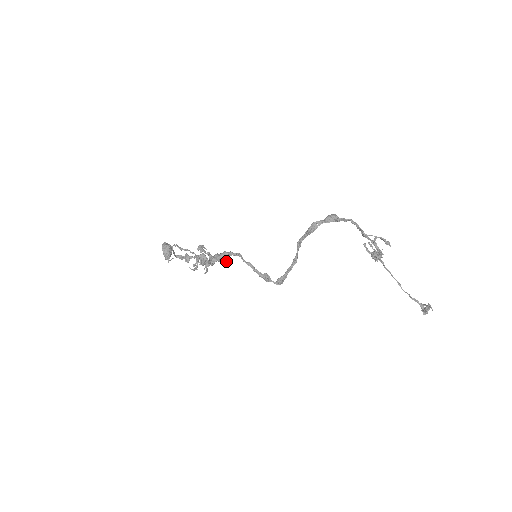
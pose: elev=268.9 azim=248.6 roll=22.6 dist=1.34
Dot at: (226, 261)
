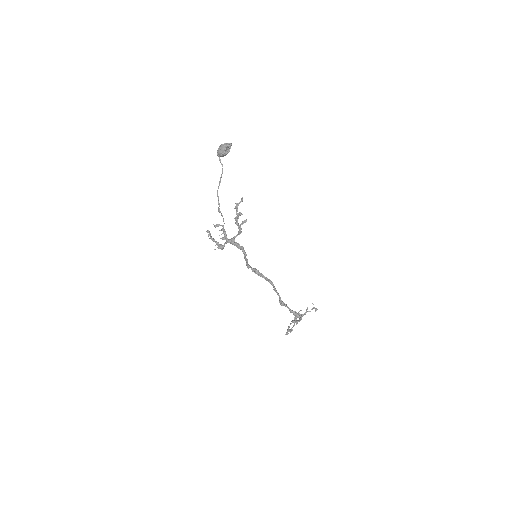
Dot at: (245, 222)
